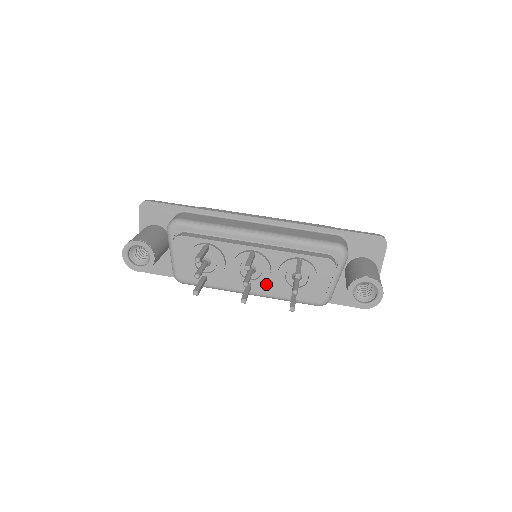
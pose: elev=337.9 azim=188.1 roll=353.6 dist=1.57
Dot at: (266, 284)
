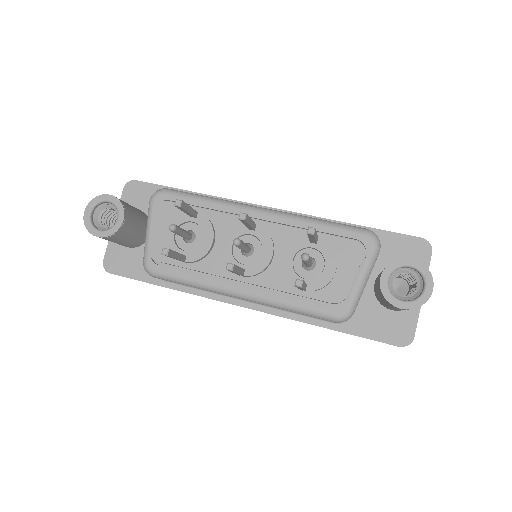
Dot at: (265, 274)
